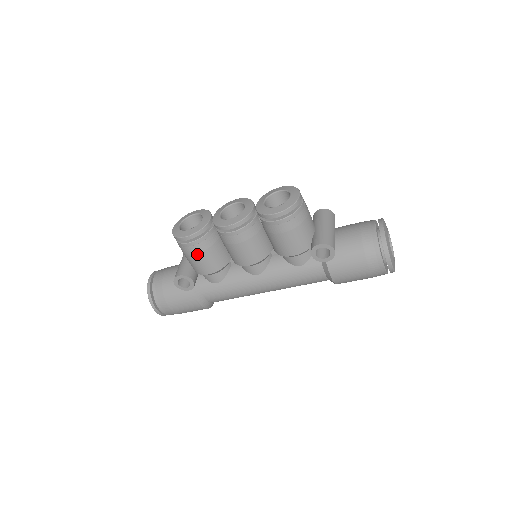
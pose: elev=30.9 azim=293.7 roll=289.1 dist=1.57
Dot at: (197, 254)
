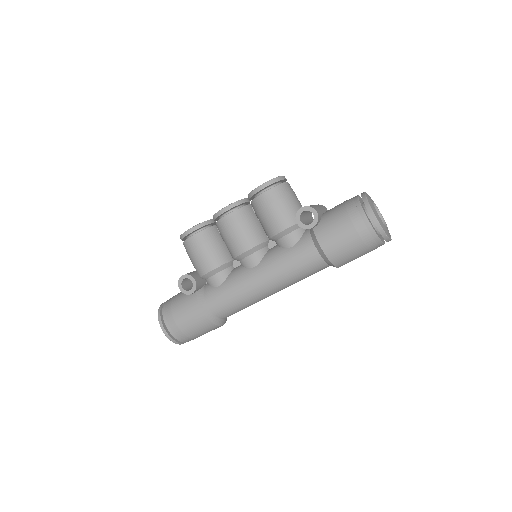
Dot at: (198, 248)
